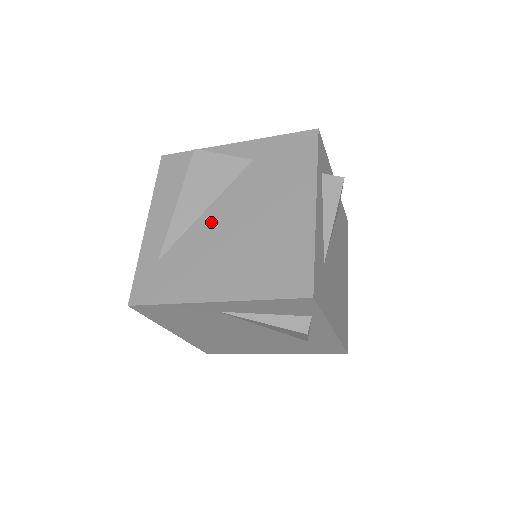
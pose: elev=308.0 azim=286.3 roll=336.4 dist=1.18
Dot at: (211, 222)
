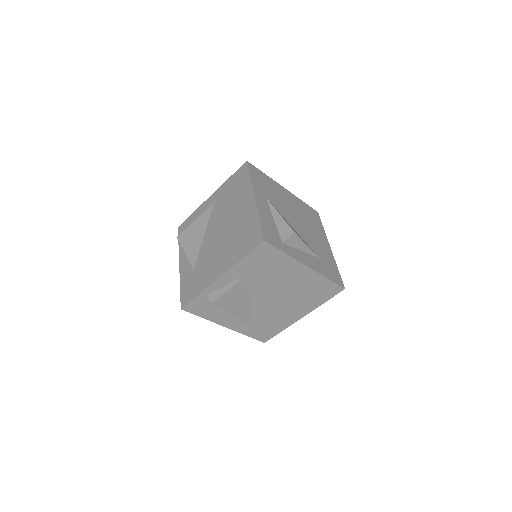
Dot at: (261, 305)
